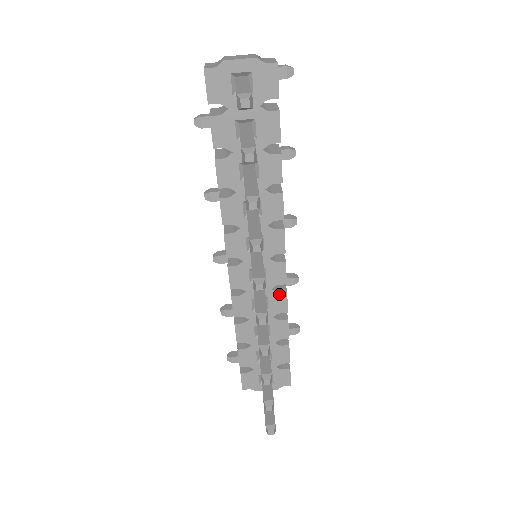
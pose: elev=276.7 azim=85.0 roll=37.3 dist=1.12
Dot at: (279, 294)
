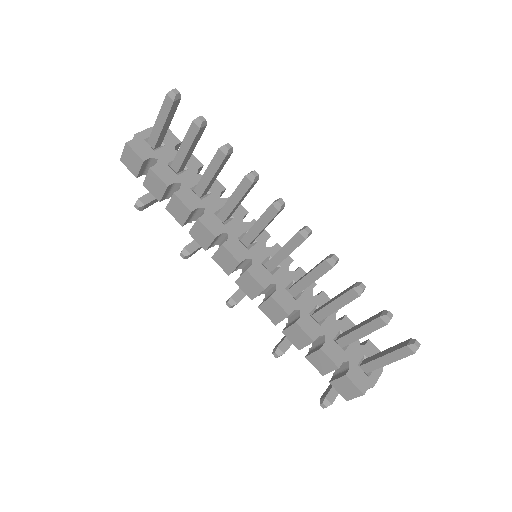
Dot at: (297, 272)
